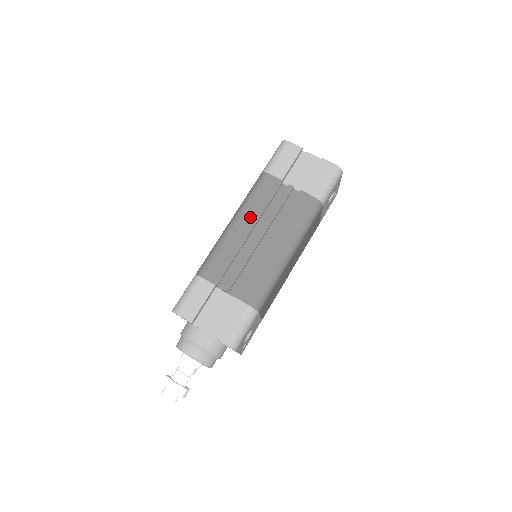
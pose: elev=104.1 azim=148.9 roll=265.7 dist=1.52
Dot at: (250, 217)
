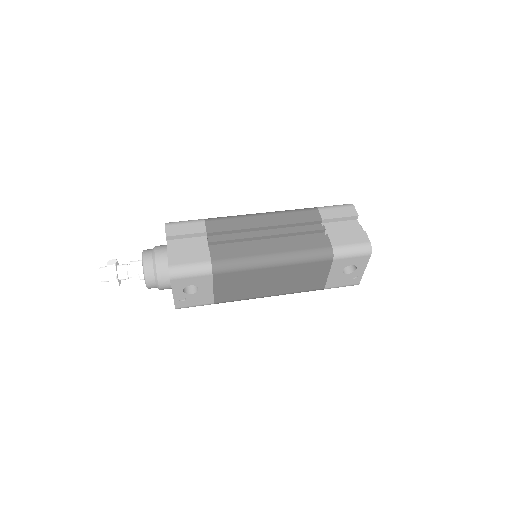
Dot at: (276, 219)
